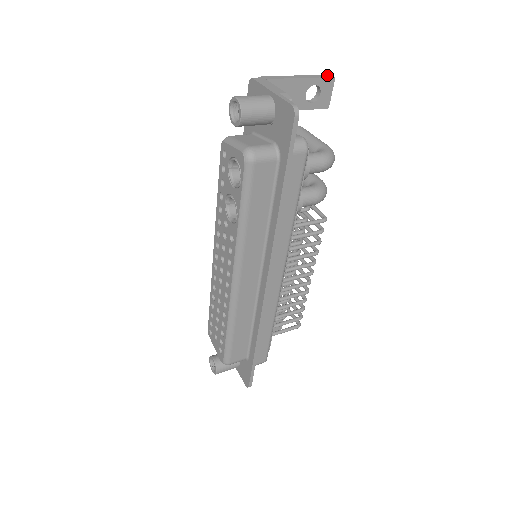
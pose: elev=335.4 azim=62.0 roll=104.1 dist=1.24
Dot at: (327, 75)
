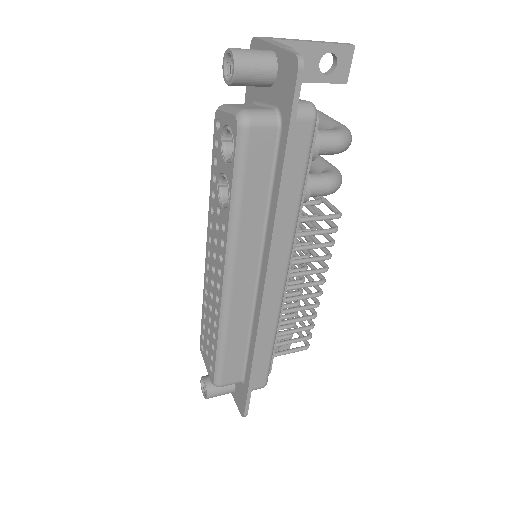
Dot at: (345, 43)
